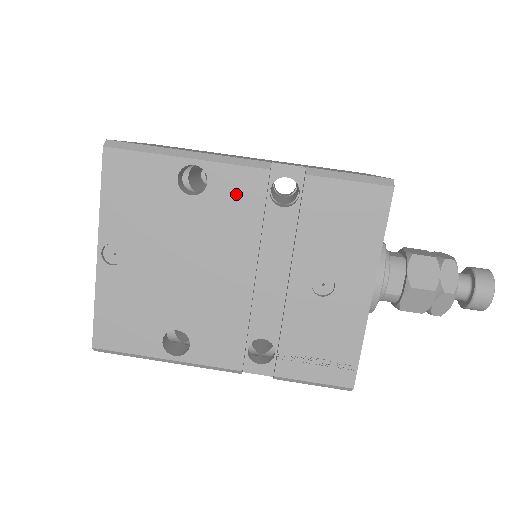
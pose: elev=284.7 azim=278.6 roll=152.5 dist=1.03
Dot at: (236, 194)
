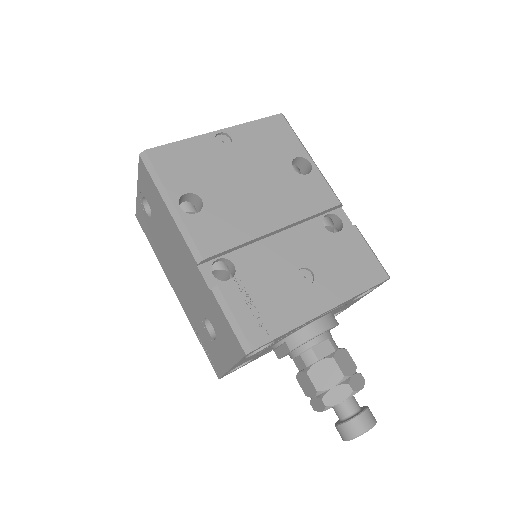
Dot at: (314, 193)
